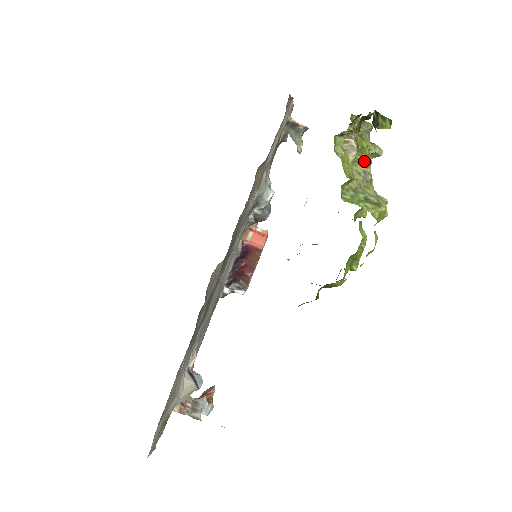
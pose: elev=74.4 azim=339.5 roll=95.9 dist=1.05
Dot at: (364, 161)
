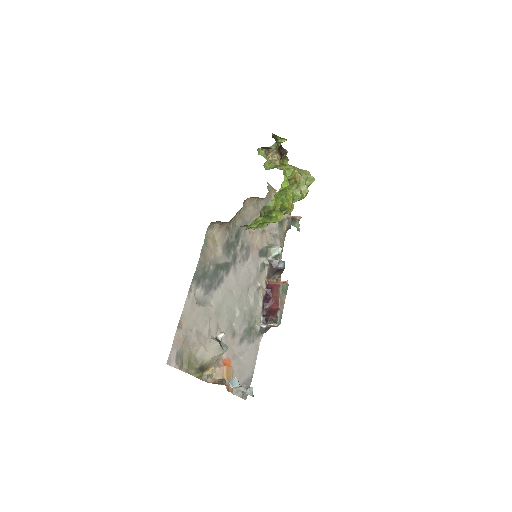
Dot at: occluded
